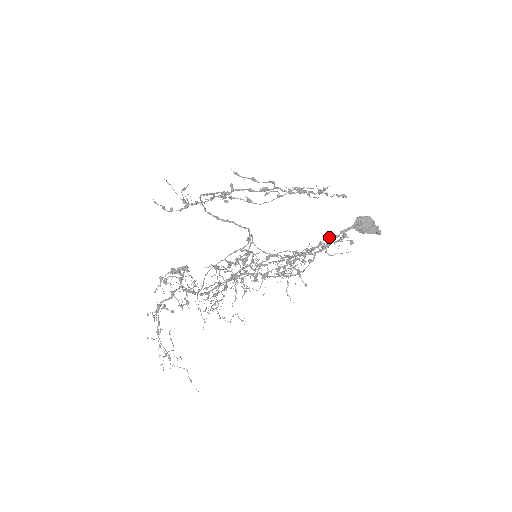
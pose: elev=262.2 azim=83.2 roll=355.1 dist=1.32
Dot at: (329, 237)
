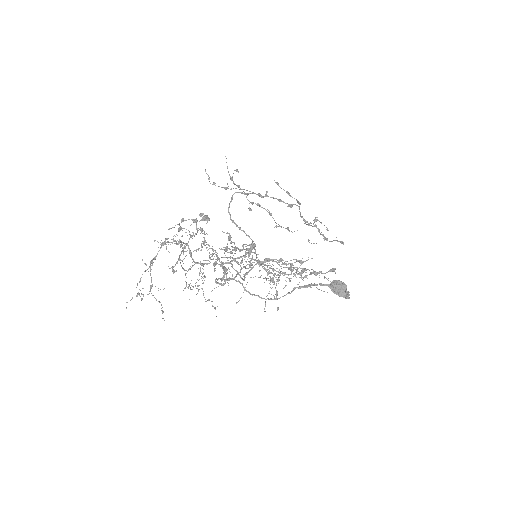
Dot at: occluded
